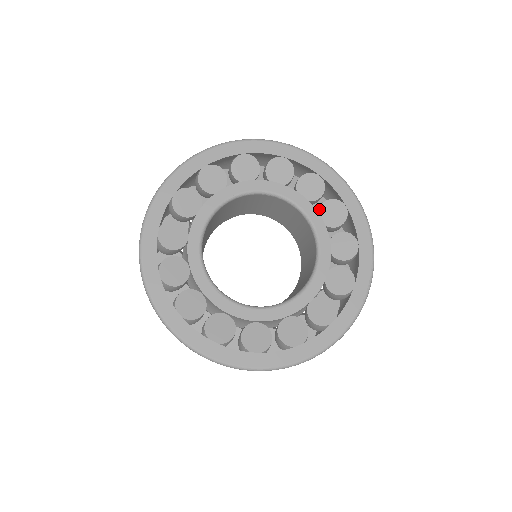
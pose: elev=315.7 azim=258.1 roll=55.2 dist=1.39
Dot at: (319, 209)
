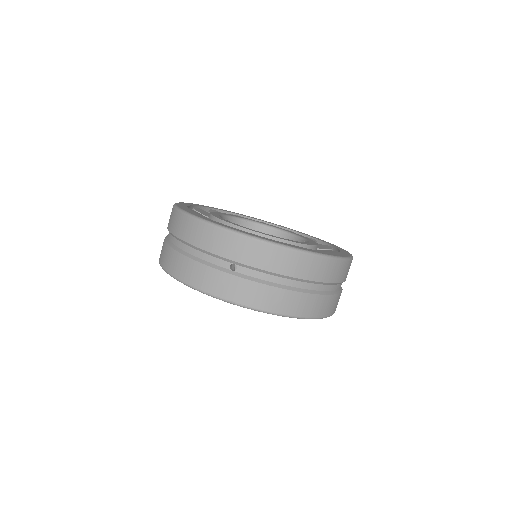
Dot at: occluded
